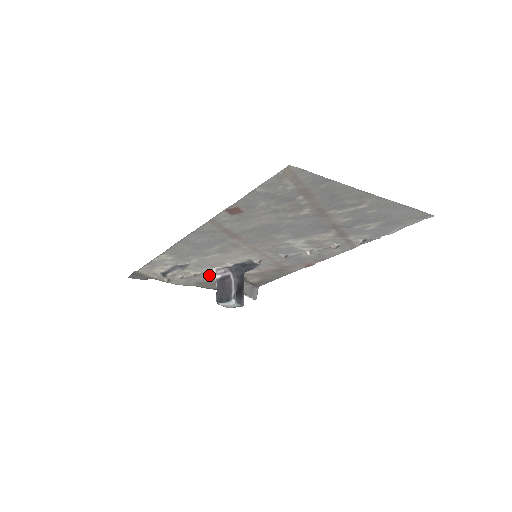
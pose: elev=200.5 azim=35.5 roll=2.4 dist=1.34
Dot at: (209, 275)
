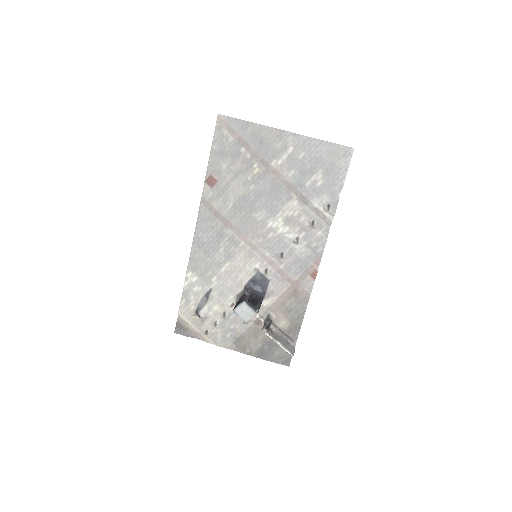
Dot at: occluded
